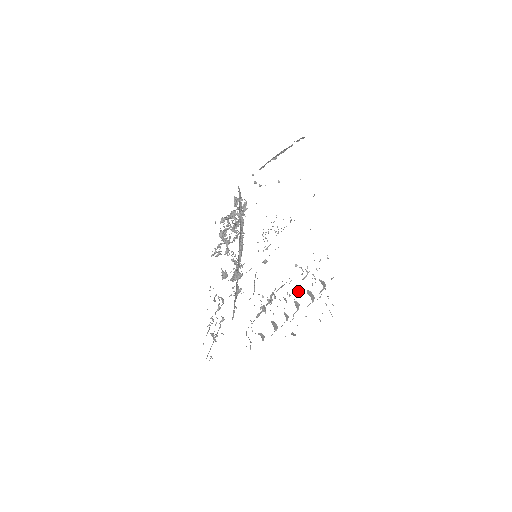
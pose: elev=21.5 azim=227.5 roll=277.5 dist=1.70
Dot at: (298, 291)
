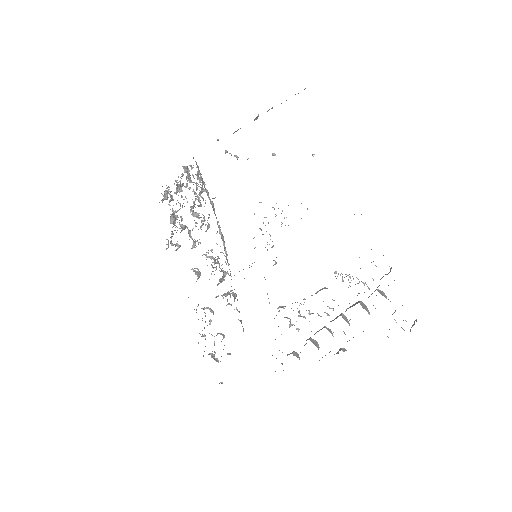
Dot at: occluded
